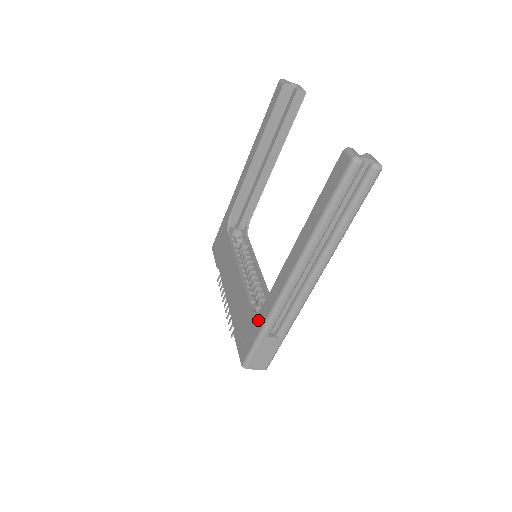
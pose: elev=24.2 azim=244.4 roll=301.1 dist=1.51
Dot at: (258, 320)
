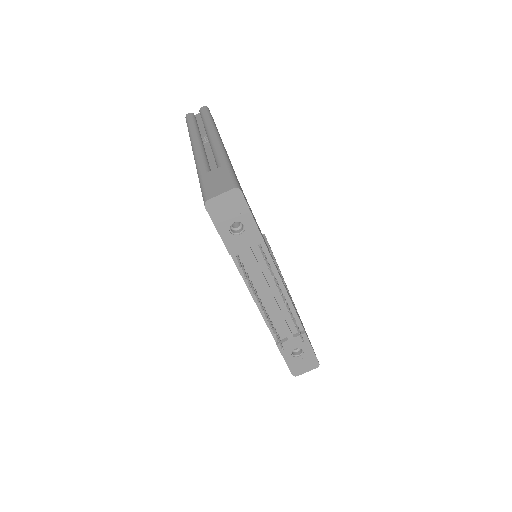
Dot at: occluded
